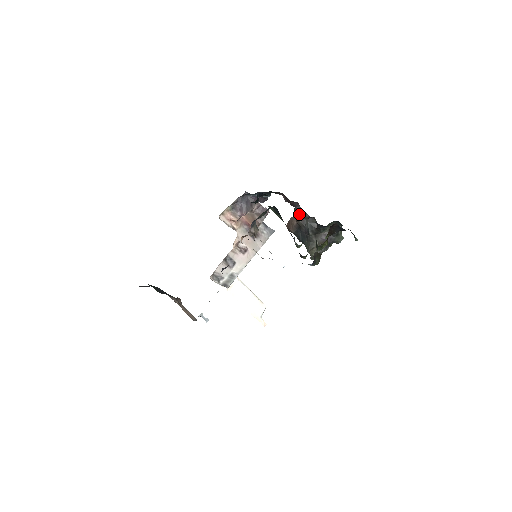
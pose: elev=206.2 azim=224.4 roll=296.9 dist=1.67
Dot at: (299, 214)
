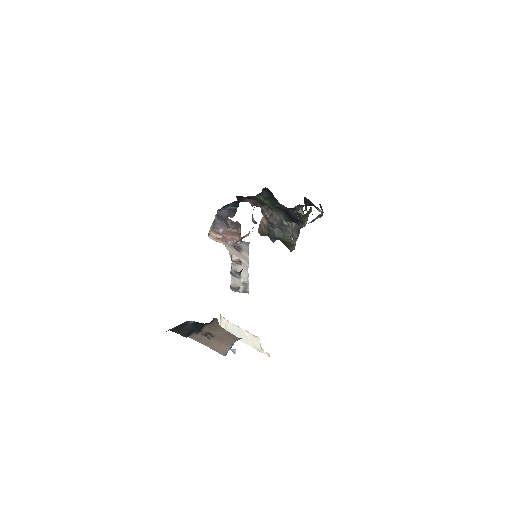
Dot at: (268, 211)
